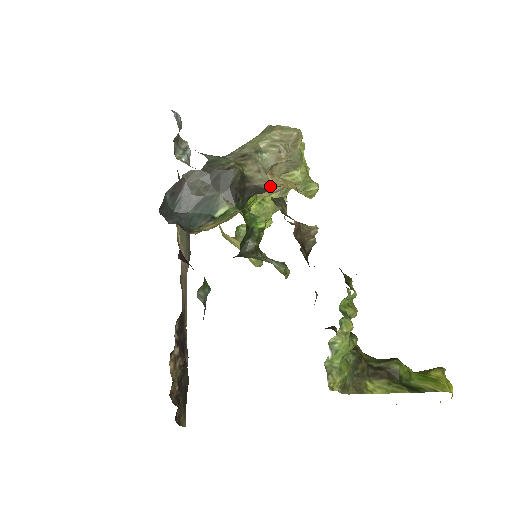
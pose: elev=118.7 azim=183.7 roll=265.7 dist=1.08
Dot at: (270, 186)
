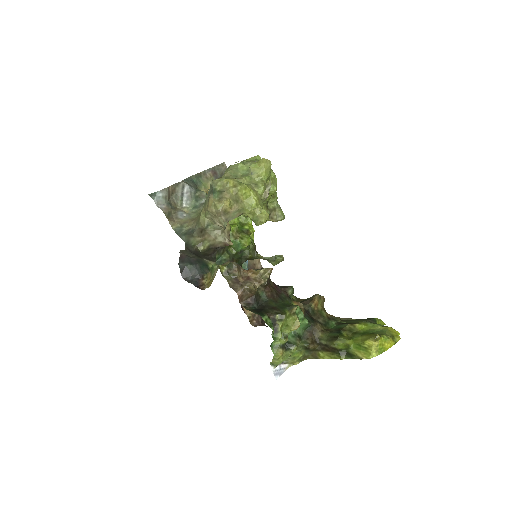
Dot at: (227, 245)
